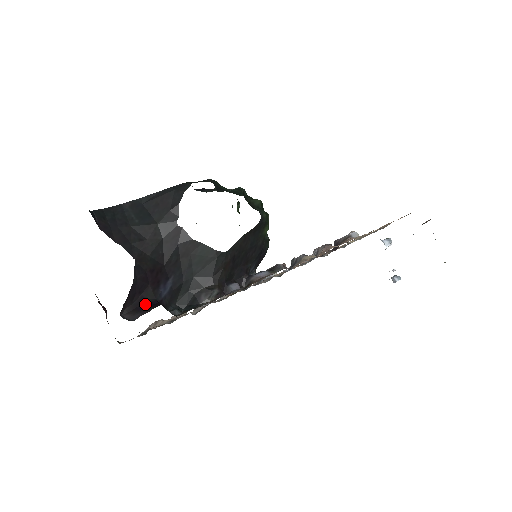
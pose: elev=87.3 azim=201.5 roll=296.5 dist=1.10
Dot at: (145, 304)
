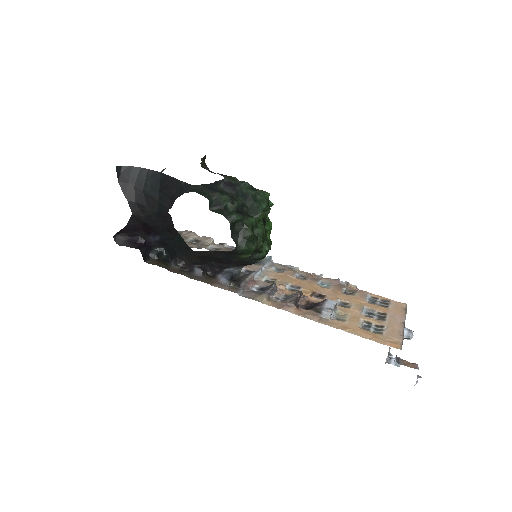
Dot at: (136, 239)
